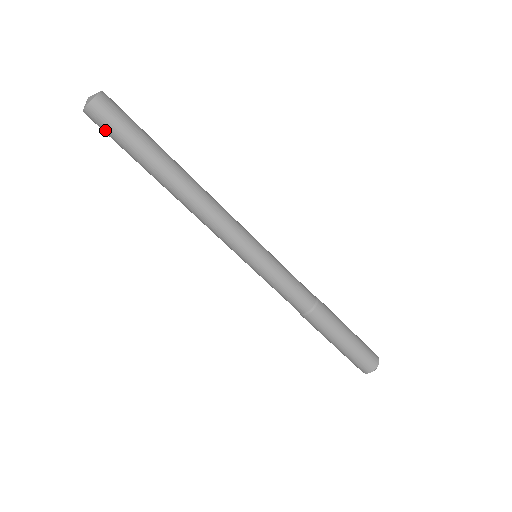
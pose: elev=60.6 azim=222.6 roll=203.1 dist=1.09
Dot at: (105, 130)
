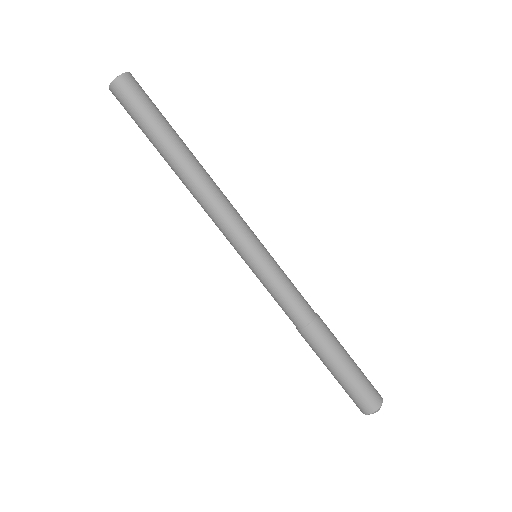
Dot at: (134, 98)
